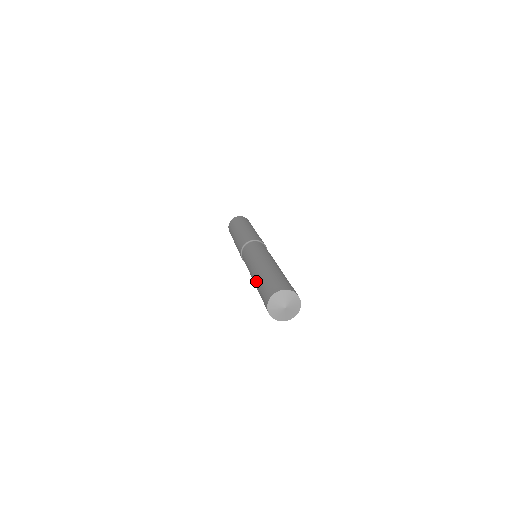
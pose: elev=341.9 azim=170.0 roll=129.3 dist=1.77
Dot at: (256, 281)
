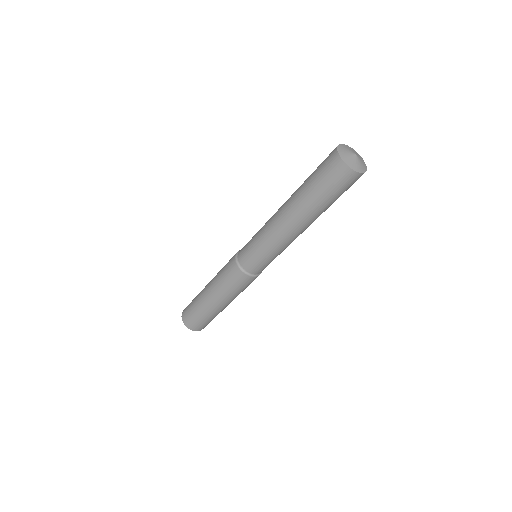
Dot at: (295, 197)
